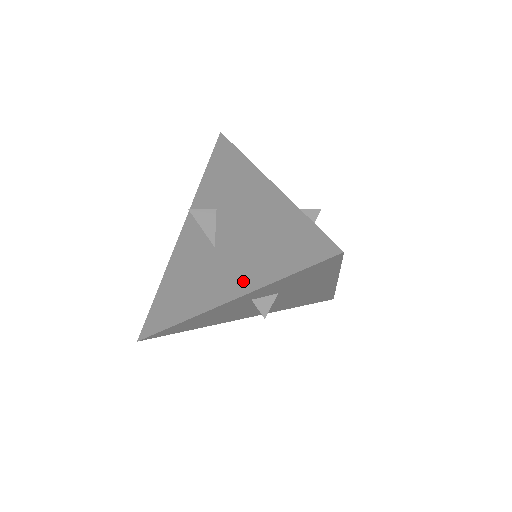
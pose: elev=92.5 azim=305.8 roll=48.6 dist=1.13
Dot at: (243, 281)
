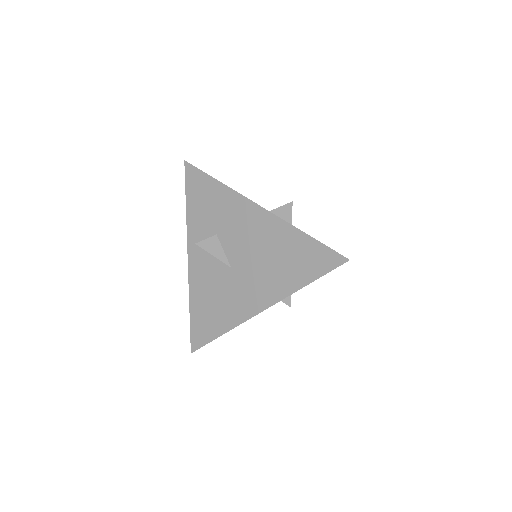
Dot at: (272, 292)
